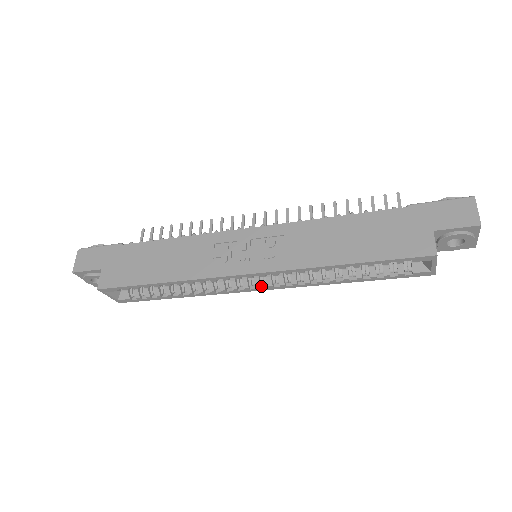
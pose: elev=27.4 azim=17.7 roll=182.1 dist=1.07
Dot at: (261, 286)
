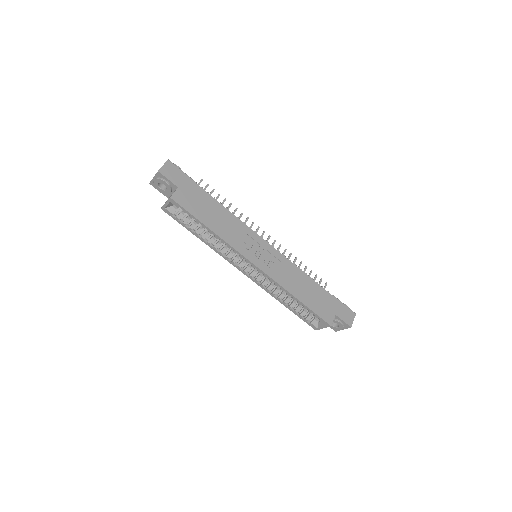
Dot at: (246, 272)
